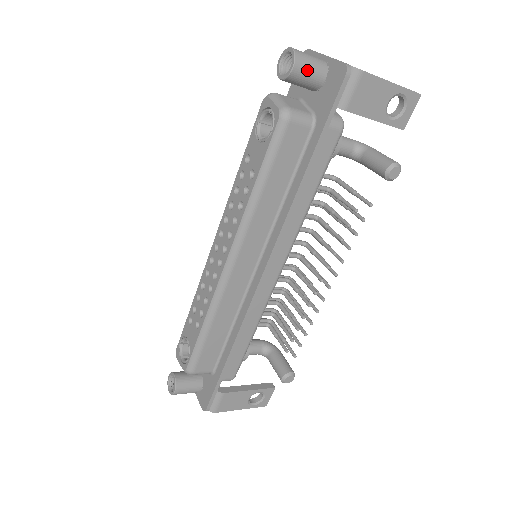
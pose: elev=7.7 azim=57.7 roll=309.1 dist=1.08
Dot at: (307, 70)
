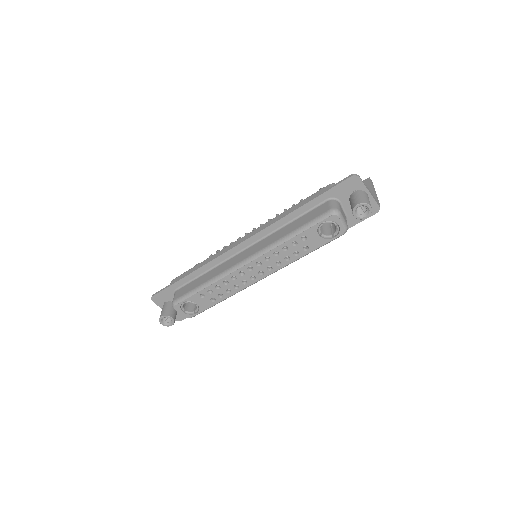
Dot at: occluded
